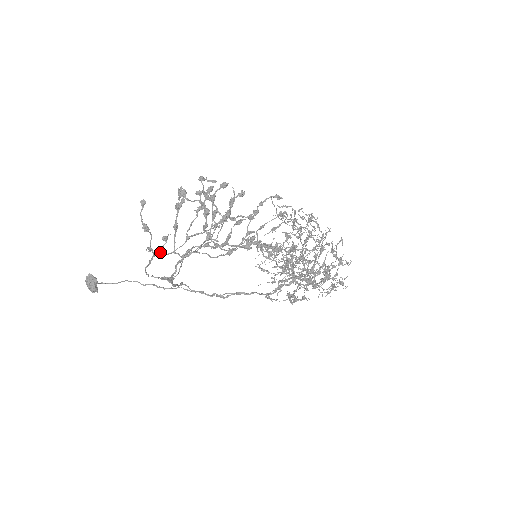
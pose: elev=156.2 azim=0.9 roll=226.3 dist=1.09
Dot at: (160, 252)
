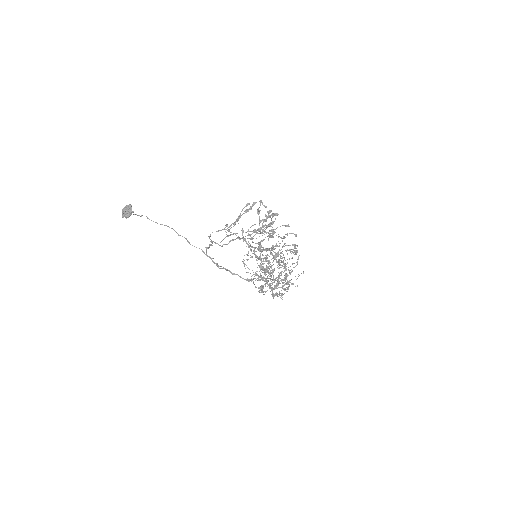
Dot at: (228, 229)
